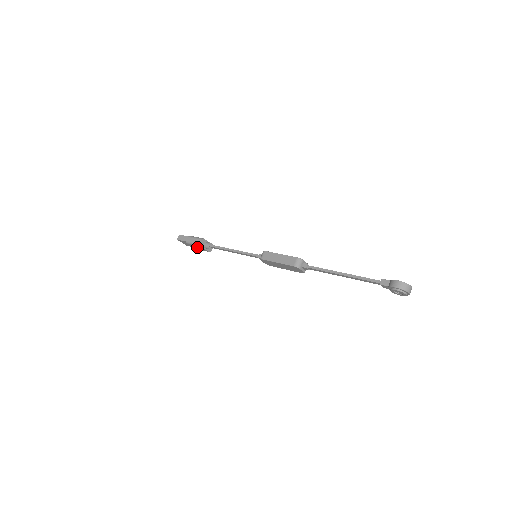
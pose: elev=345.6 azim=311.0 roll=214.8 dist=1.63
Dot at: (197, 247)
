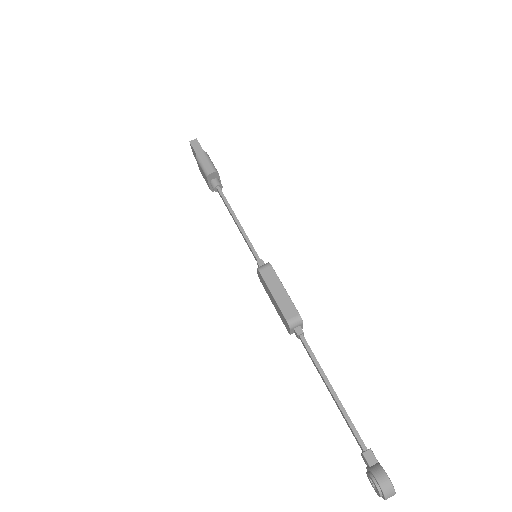
Dot at: (203, 173)
